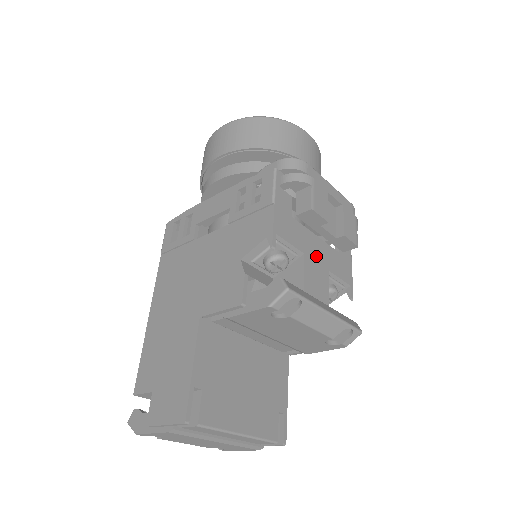
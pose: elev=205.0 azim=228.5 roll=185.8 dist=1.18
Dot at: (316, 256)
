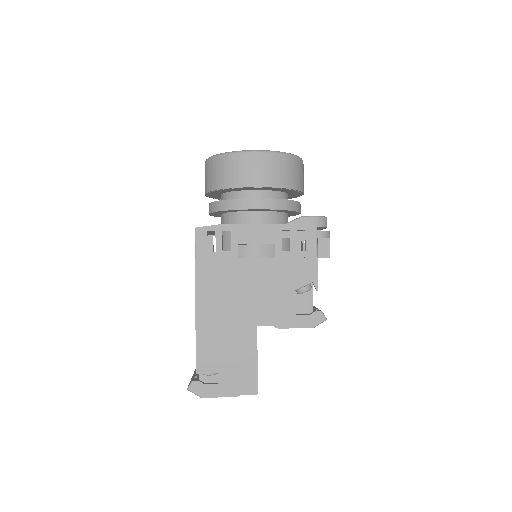
Dot at: occluded
